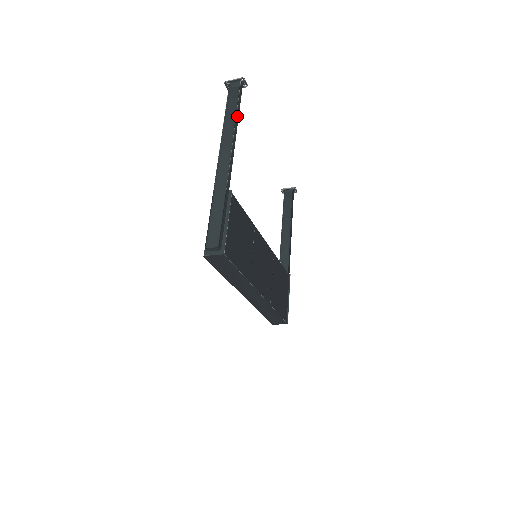
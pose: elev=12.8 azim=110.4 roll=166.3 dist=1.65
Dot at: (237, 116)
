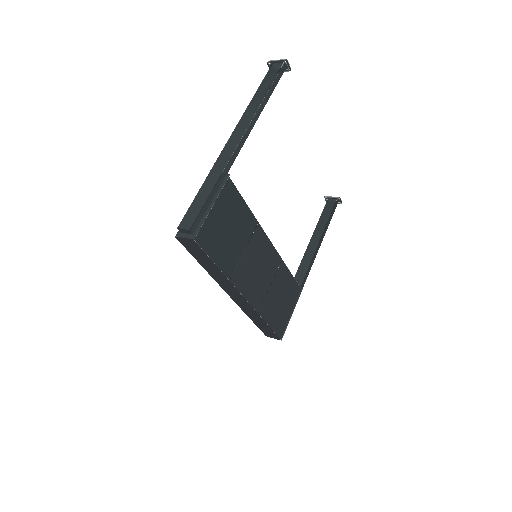
Dot at: (266, 99)
